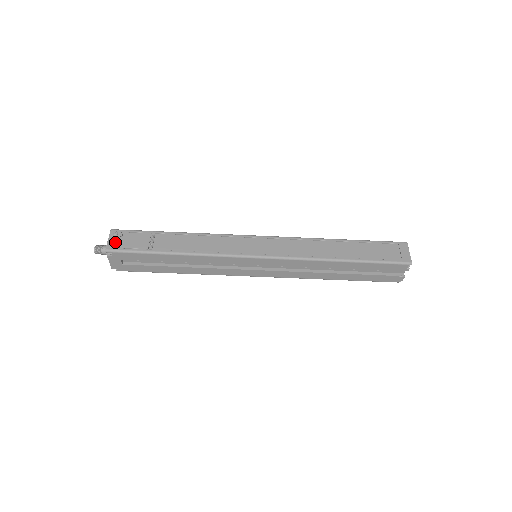
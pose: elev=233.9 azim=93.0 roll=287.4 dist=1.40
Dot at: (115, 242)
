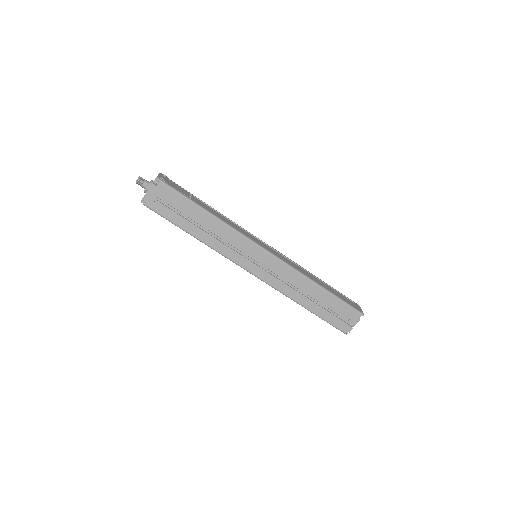
Dot at: (164, 179)
